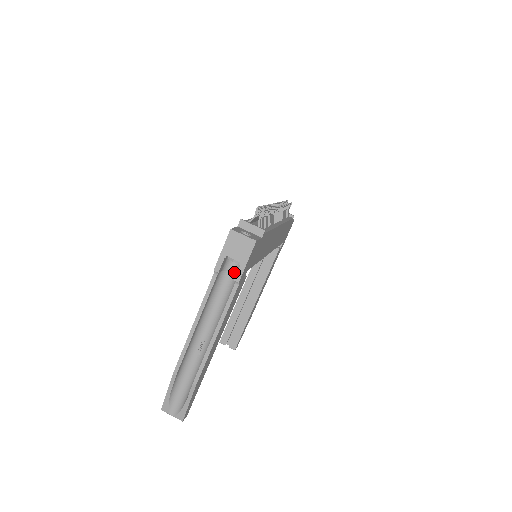
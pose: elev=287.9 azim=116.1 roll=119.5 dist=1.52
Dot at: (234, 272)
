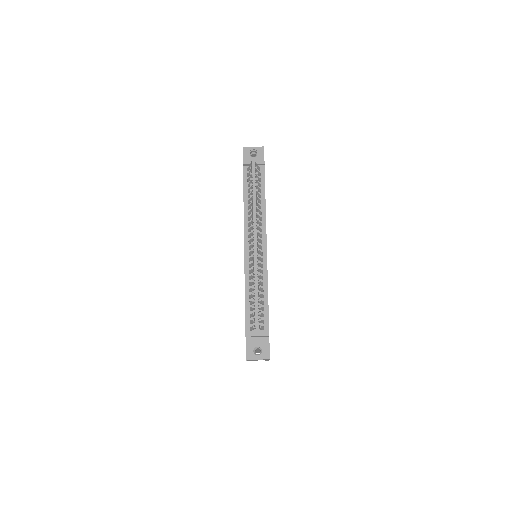
Dot at: occluded
